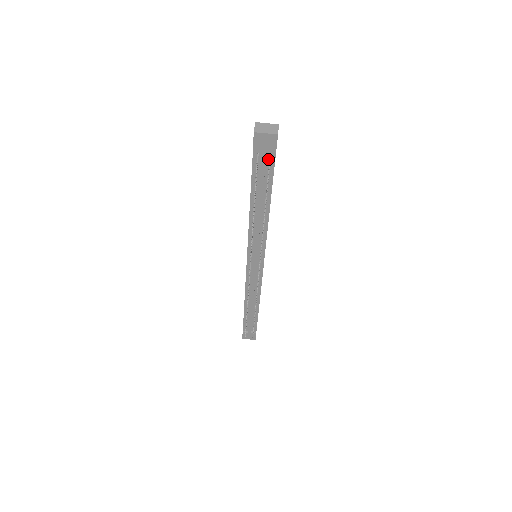
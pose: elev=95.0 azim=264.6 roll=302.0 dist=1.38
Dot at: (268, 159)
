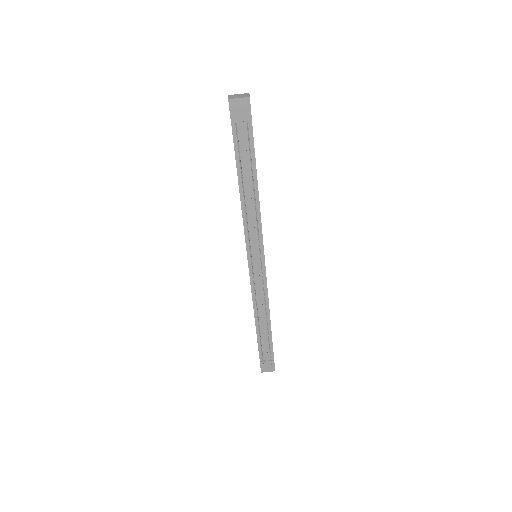
Dot at: (246, 128)
